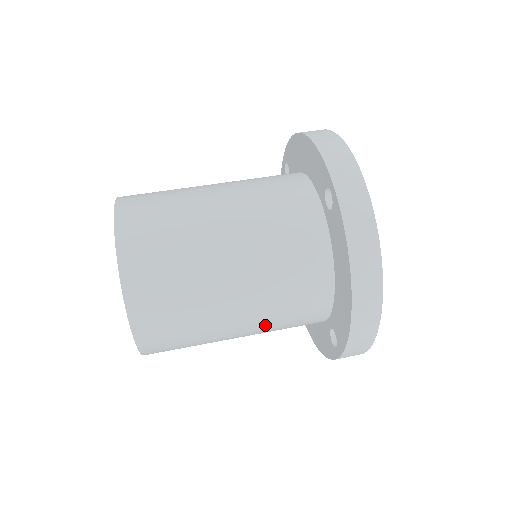
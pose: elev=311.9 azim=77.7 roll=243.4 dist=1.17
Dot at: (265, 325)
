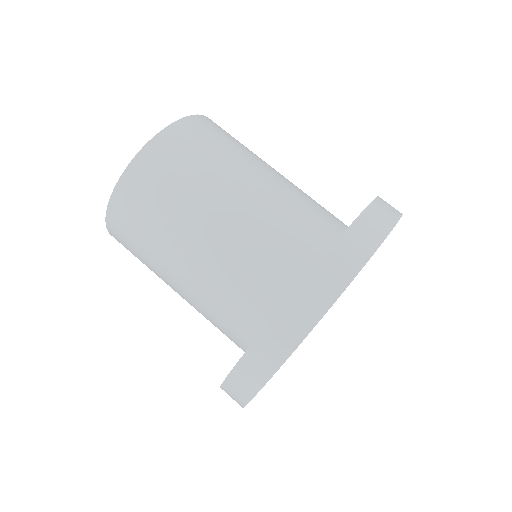
Dot at: occluded
